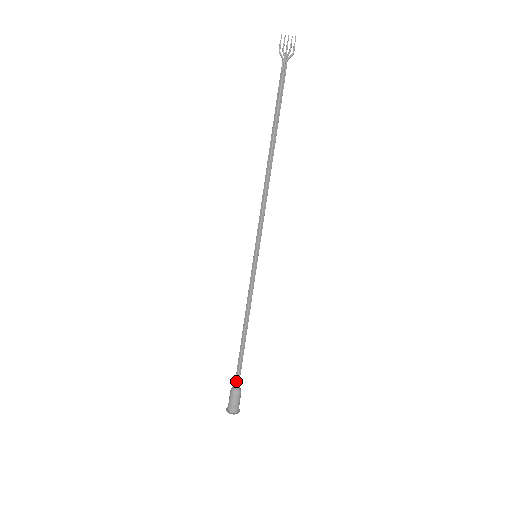
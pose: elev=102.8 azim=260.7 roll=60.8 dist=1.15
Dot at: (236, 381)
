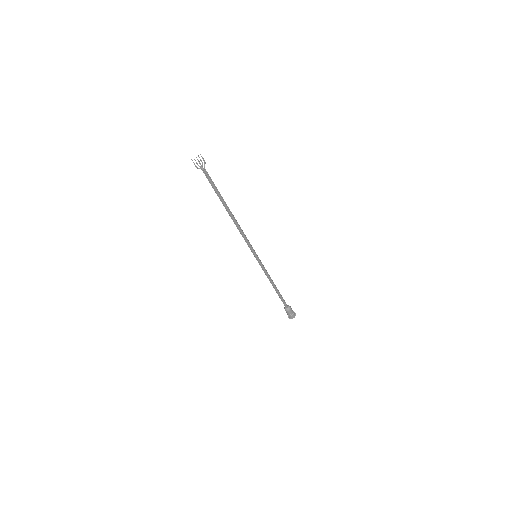
Dot at: (285, 306)
